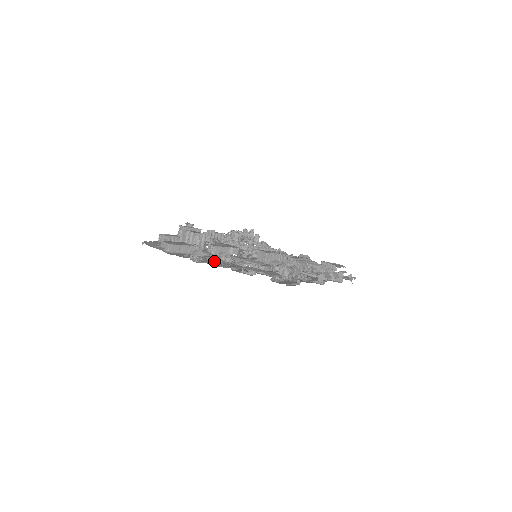
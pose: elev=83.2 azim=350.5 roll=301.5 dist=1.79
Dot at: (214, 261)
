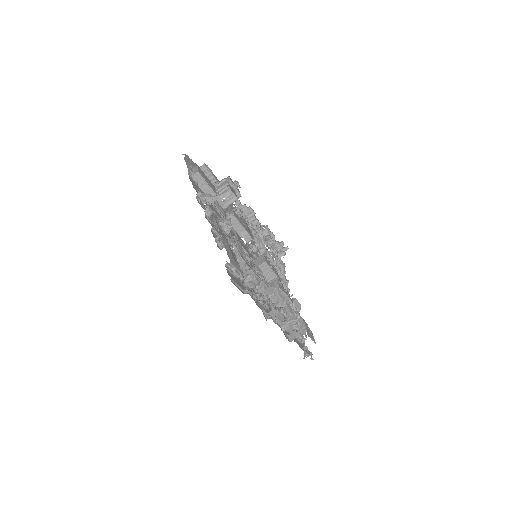
Dot at: (209, 212)
